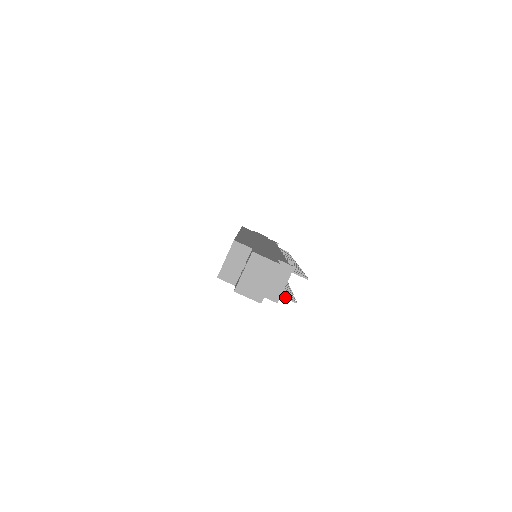
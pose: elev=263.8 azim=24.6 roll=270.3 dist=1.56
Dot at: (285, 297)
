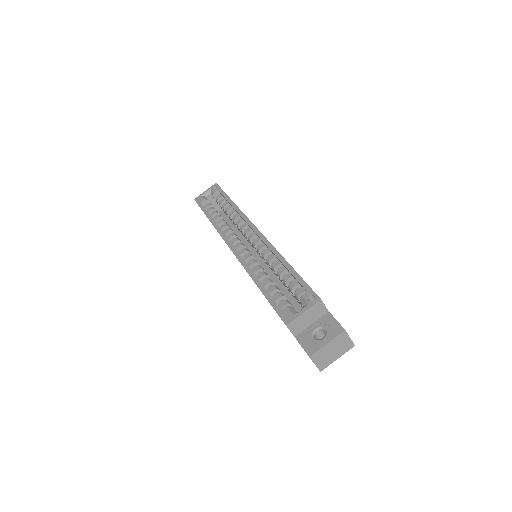
Dot at: occluded
